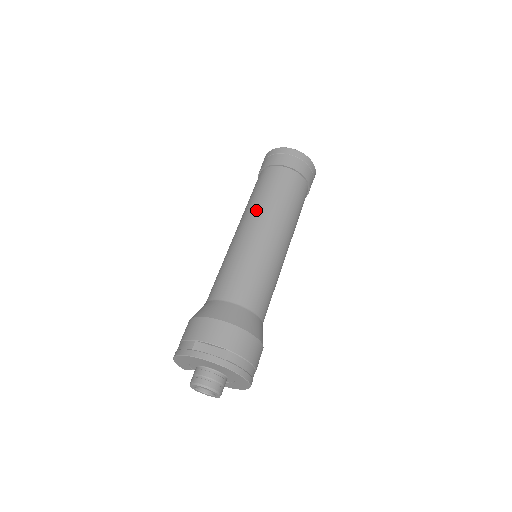
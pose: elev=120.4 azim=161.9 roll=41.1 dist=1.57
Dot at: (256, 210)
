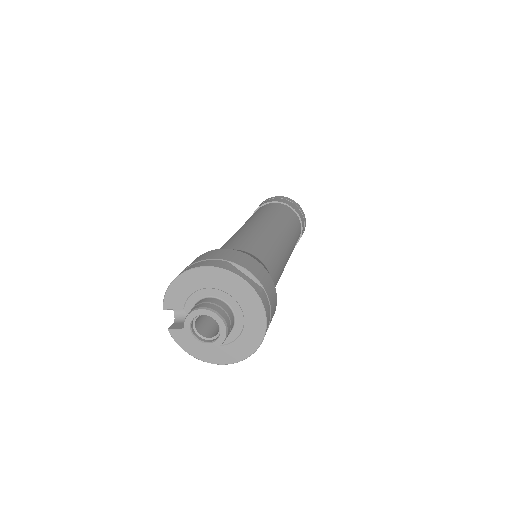
Dot at: (272, 217)
